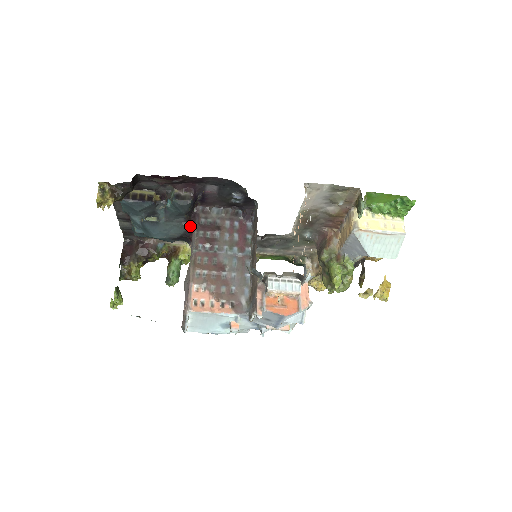
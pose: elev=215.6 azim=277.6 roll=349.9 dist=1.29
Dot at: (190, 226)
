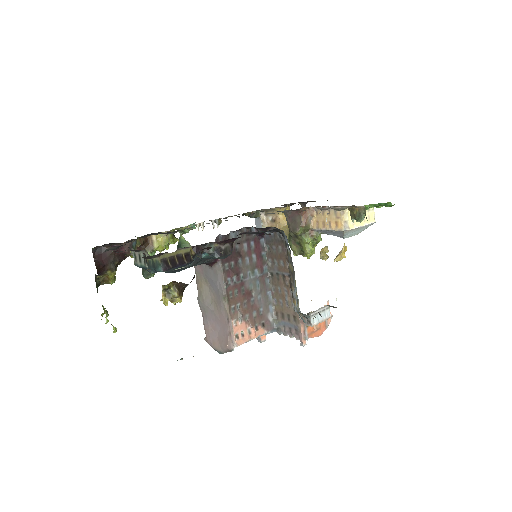
Dot at: (213, 260)
